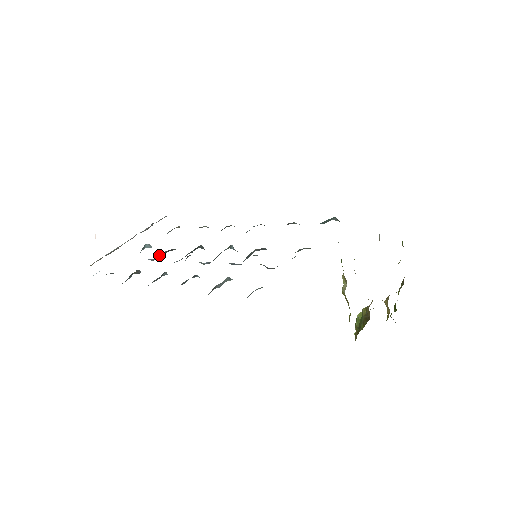
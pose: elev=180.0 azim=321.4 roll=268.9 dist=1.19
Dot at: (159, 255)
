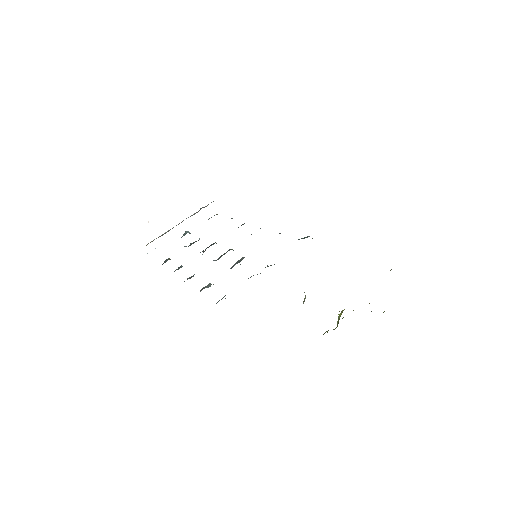
Dot at: (191, 243)
